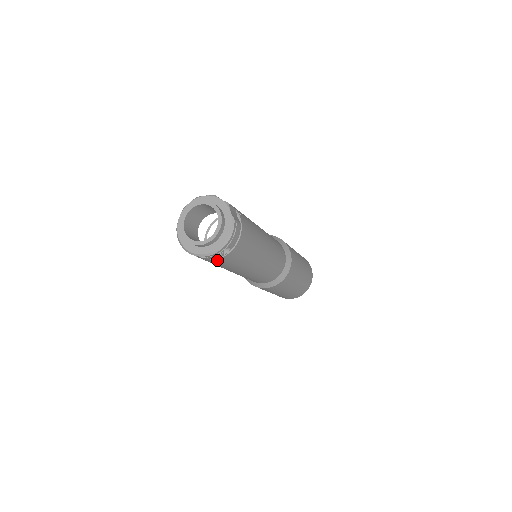
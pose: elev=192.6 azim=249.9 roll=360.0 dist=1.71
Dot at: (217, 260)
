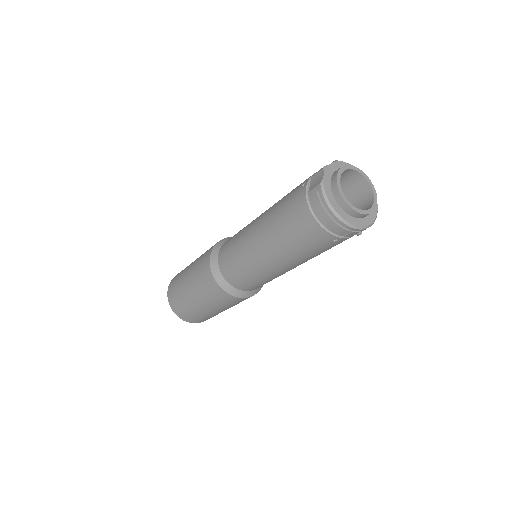
Dot at: (341, 239)
